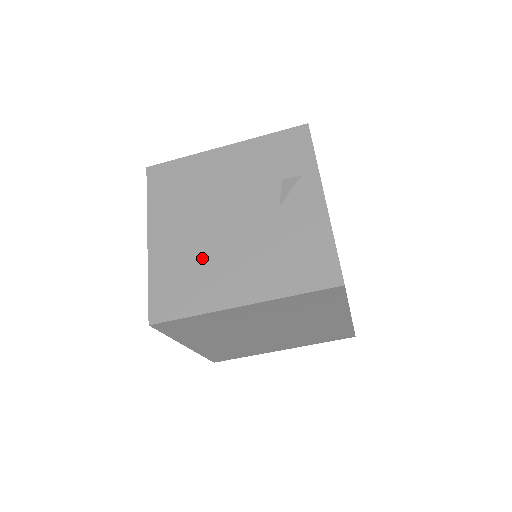
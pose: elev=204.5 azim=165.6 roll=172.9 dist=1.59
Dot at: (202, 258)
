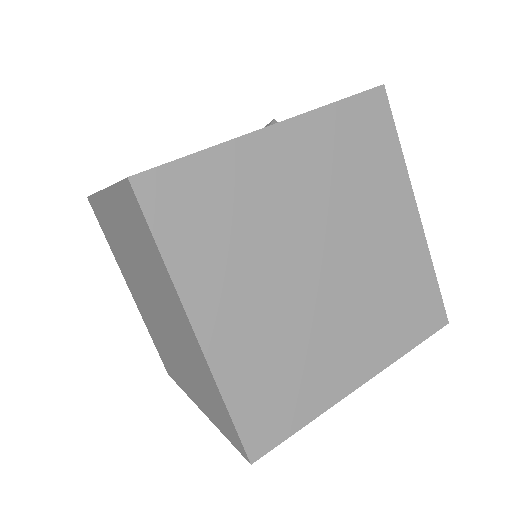
Dot at: occluded
